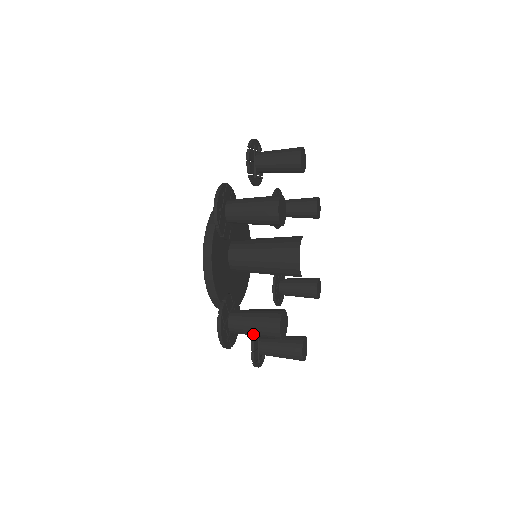
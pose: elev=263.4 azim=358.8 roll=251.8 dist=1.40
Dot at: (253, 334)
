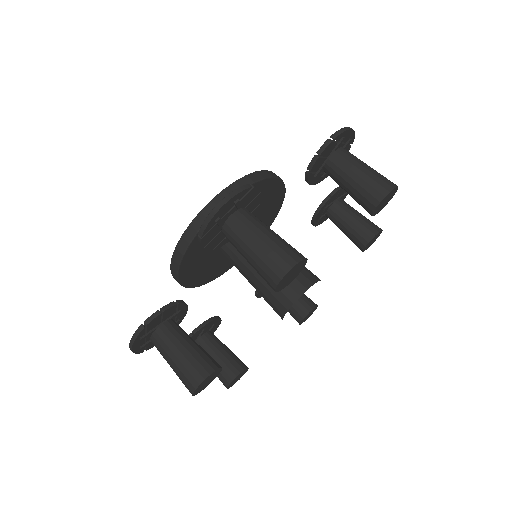
Dot at: (253, 244)
